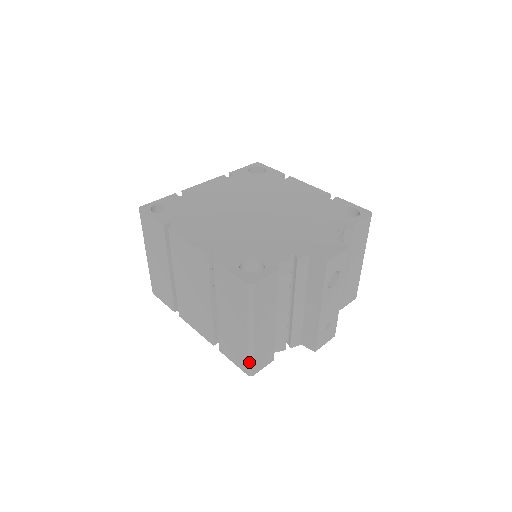
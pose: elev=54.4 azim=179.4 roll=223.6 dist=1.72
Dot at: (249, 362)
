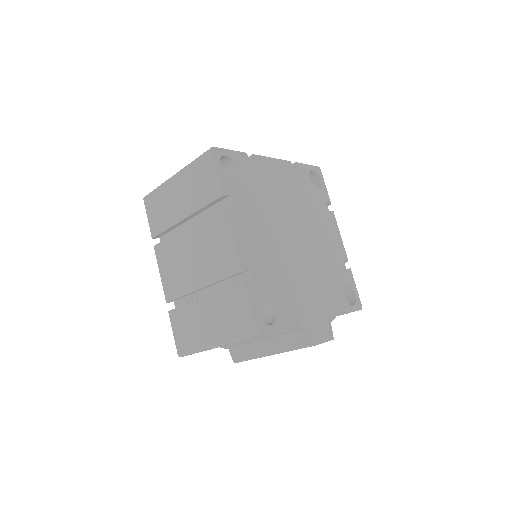
Dot at: (190, 352)
